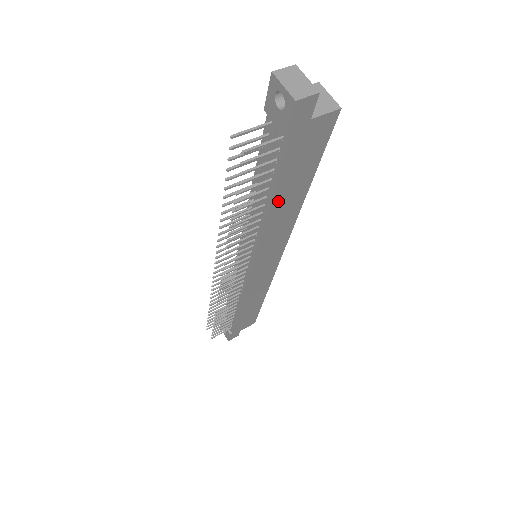
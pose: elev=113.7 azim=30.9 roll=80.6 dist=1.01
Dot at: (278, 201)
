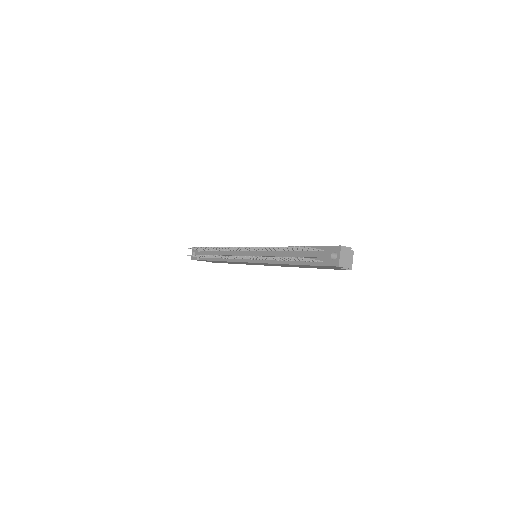
Dot at: (294, 265)
